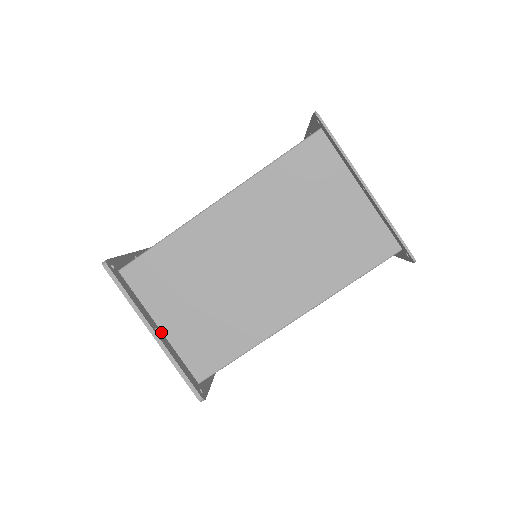
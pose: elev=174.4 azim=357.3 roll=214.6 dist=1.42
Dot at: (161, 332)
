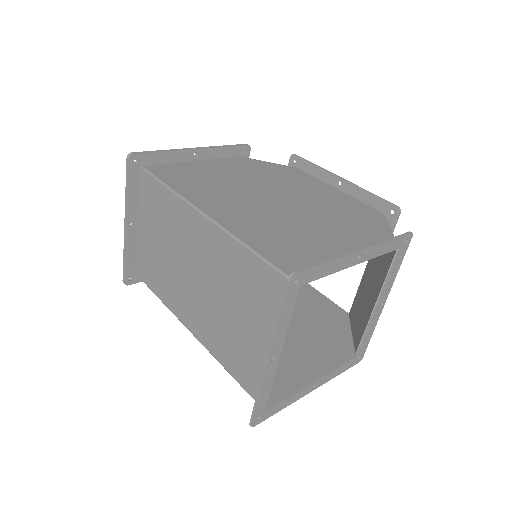
Dot at: (136, 228)
